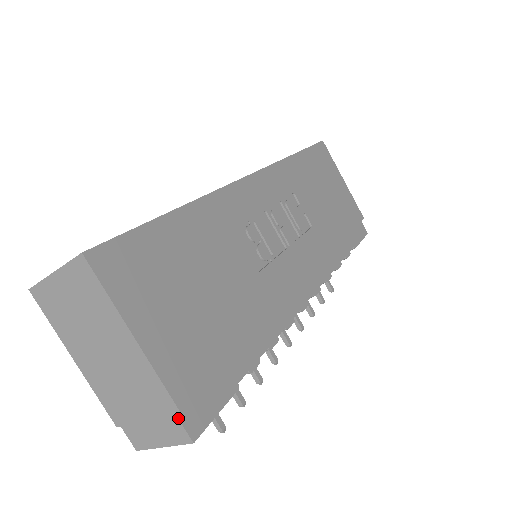
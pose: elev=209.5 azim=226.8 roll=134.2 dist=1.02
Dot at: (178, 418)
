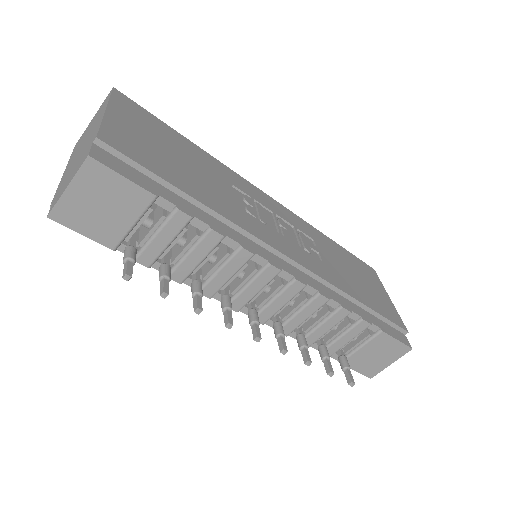
Dot at: (92, 144)
